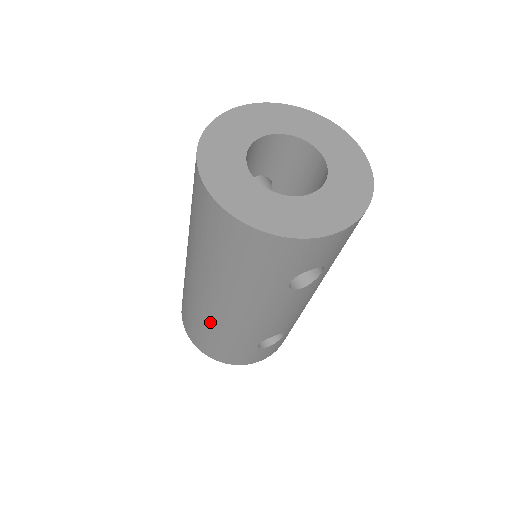
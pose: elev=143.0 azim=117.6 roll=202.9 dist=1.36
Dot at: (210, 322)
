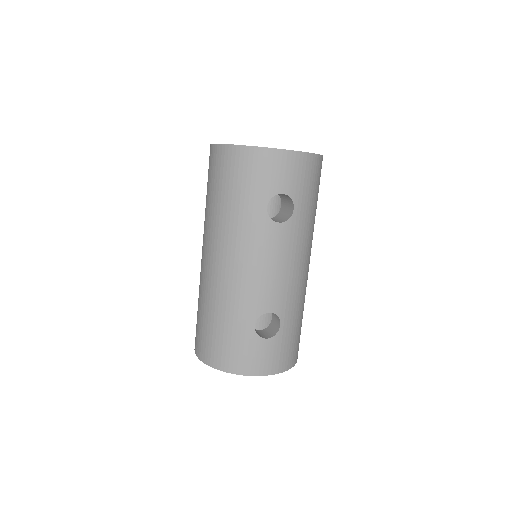
Dot at: (213, 296)
